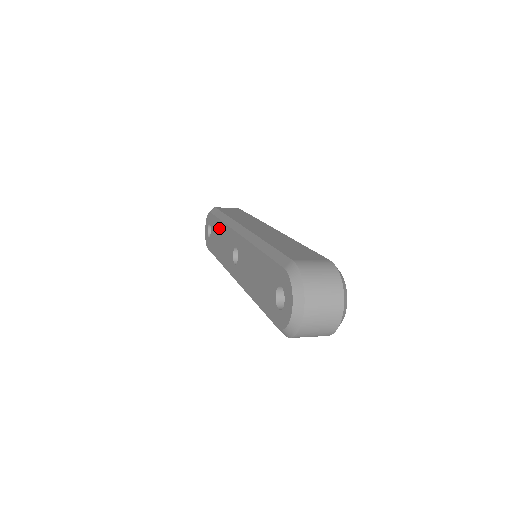
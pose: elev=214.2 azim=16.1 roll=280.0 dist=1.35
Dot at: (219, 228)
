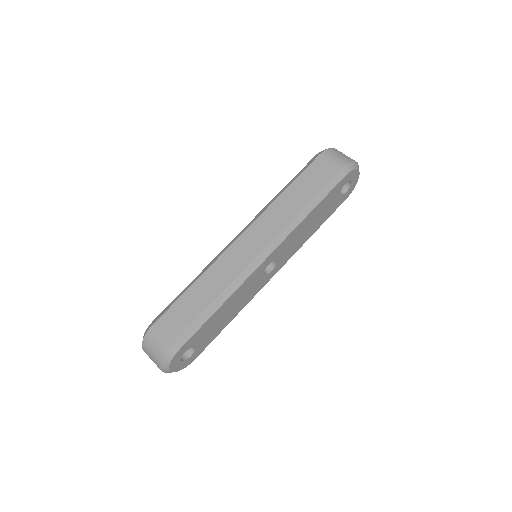
Dot at: occluded
